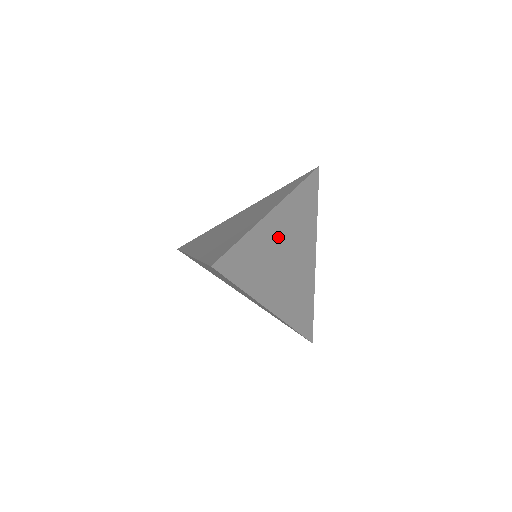
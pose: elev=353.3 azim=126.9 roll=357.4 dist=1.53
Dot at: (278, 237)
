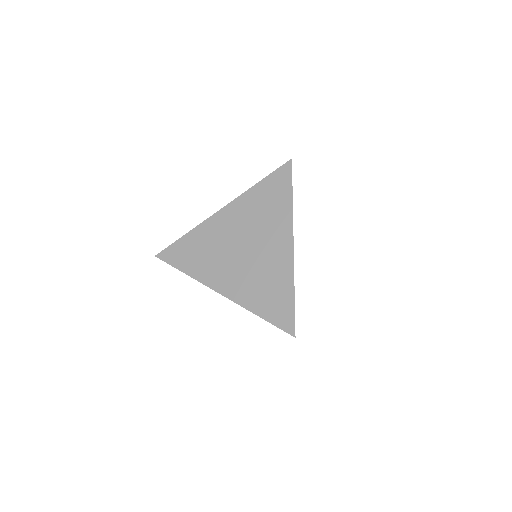
Dot at: occluded
